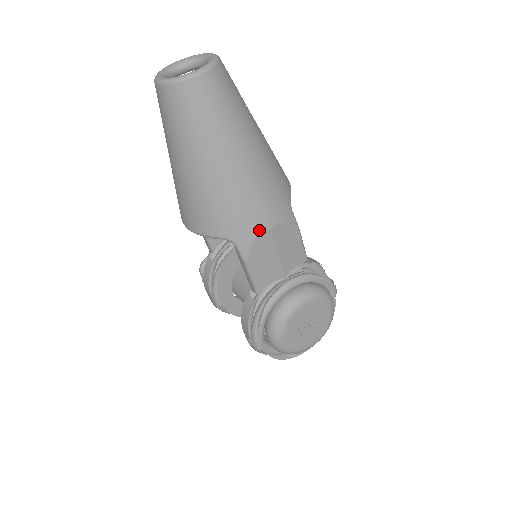
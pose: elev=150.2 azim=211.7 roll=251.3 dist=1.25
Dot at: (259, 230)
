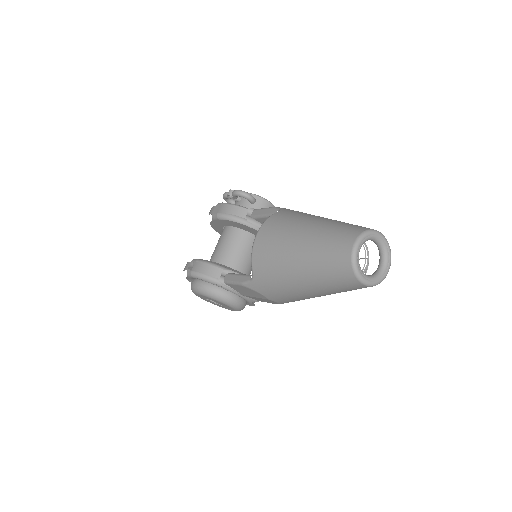
Dot at: (265, 295)
